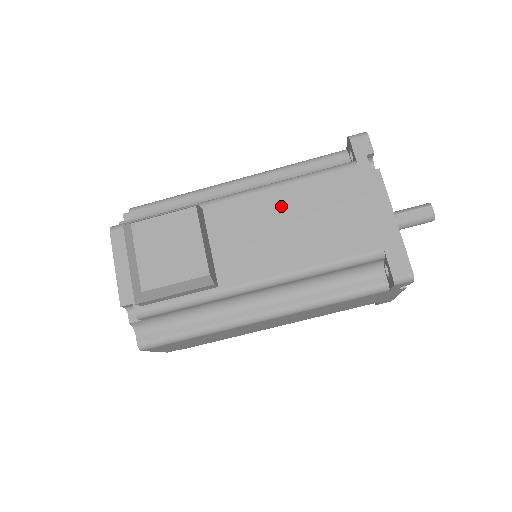
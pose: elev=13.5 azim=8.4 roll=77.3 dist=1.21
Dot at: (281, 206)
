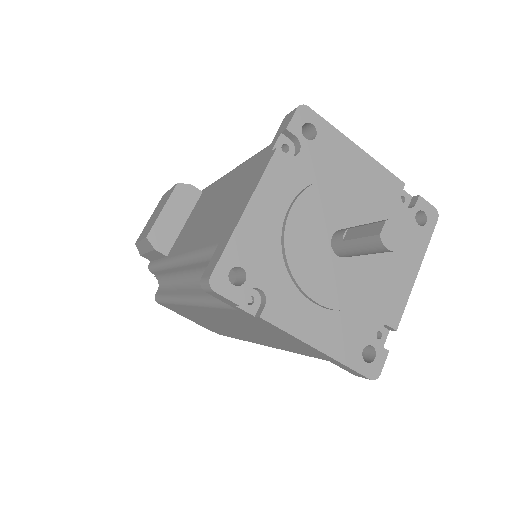
Dot at: (220, 190)
